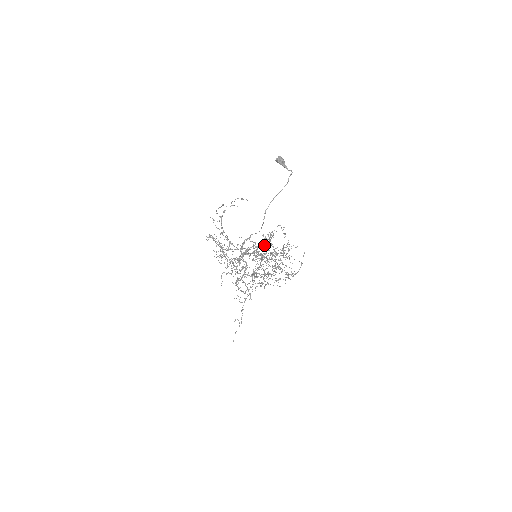
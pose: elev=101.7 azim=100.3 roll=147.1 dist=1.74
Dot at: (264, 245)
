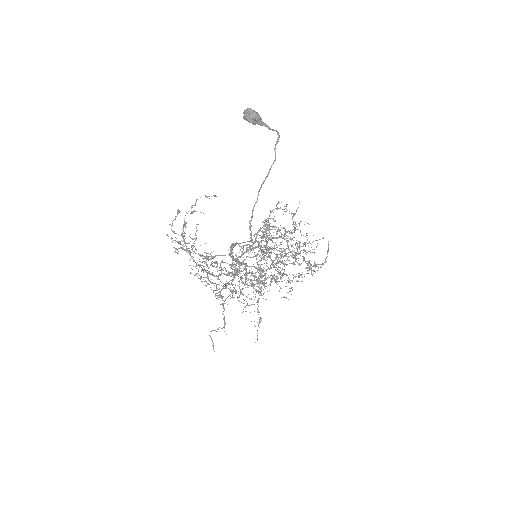
Dot at: (264, 224)
